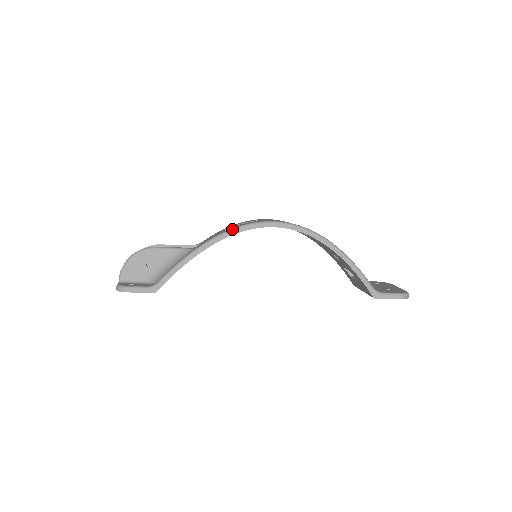
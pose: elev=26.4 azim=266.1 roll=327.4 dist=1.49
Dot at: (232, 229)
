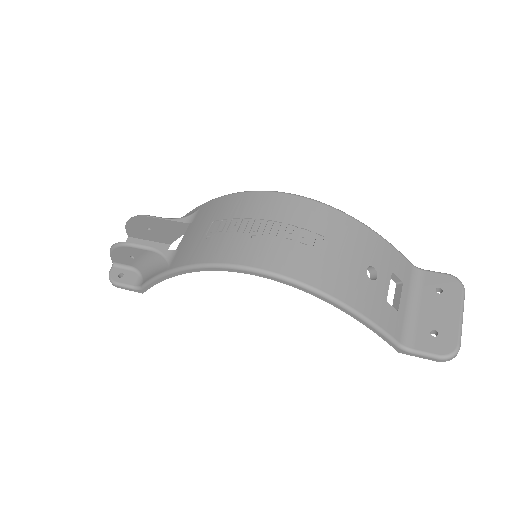
Dot at: (199, 266)
